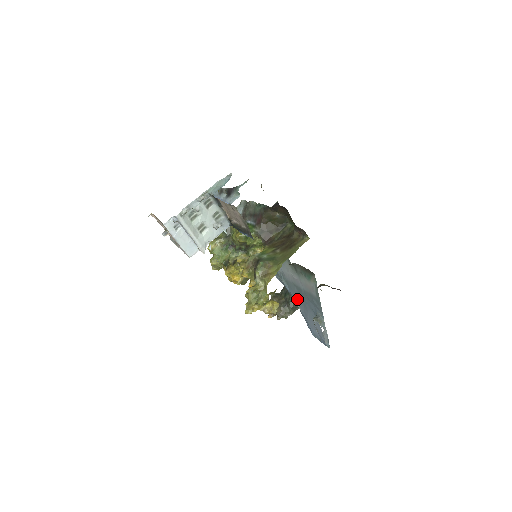
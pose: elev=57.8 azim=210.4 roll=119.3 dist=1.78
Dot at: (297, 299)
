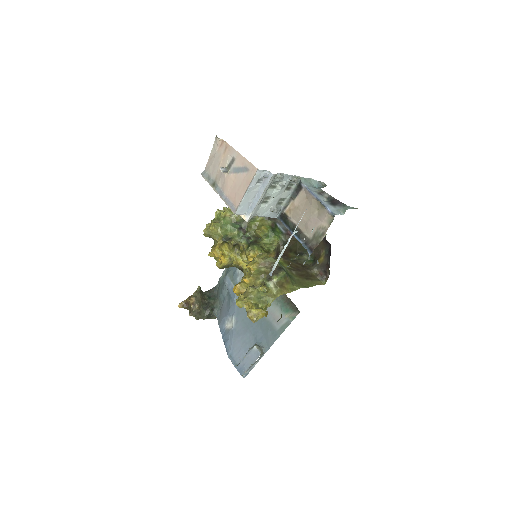
Dot at: (240, 315)
